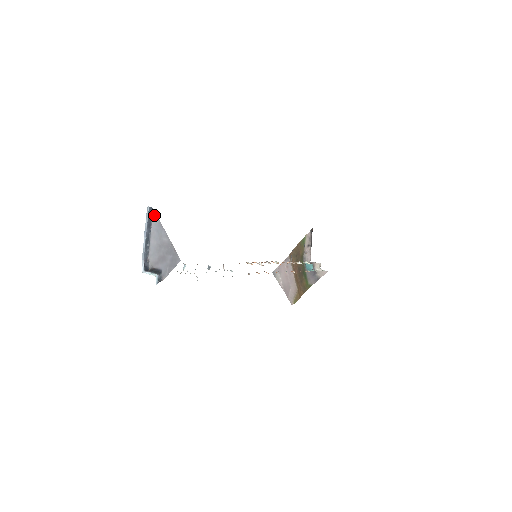
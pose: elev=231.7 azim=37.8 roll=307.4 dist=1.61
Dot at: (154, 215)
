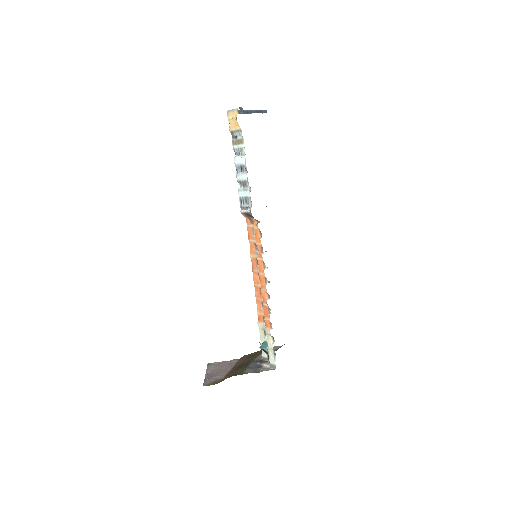
Dot at: occluded
